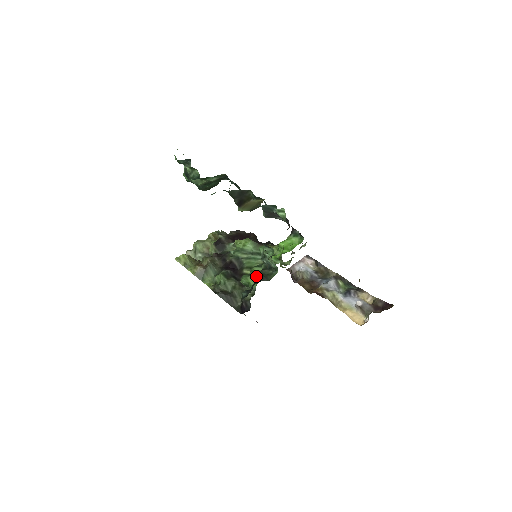
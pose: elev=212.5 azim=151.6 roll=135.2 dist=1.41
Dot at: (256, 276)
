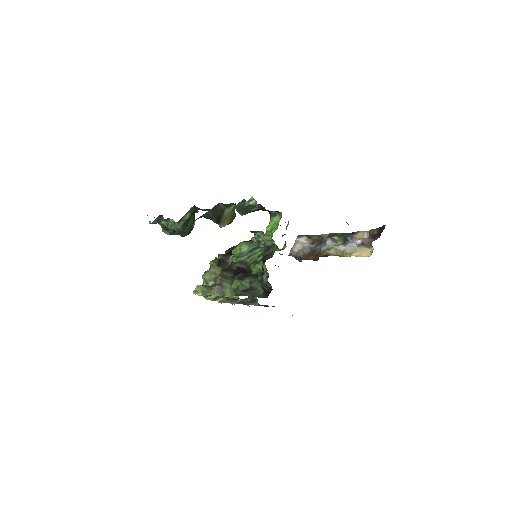
Dot at: (261, 259)
